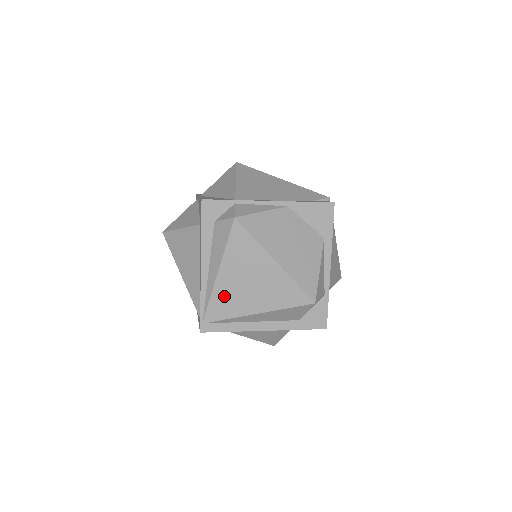
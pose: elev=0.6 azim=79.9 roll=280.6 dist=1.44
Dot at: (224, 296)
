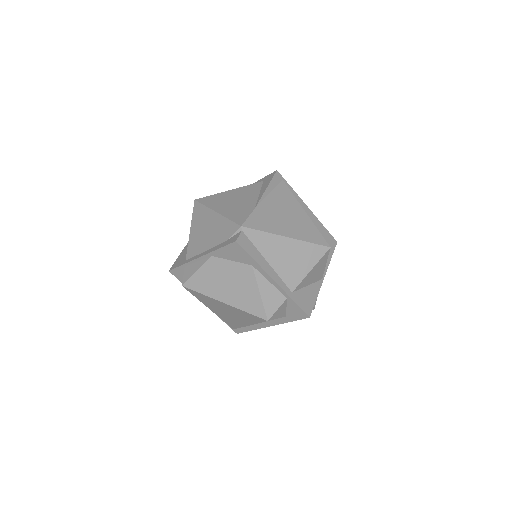
Dot at: (225, 318)
